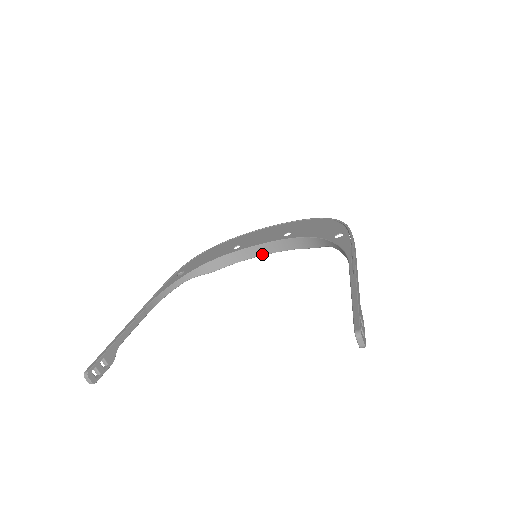
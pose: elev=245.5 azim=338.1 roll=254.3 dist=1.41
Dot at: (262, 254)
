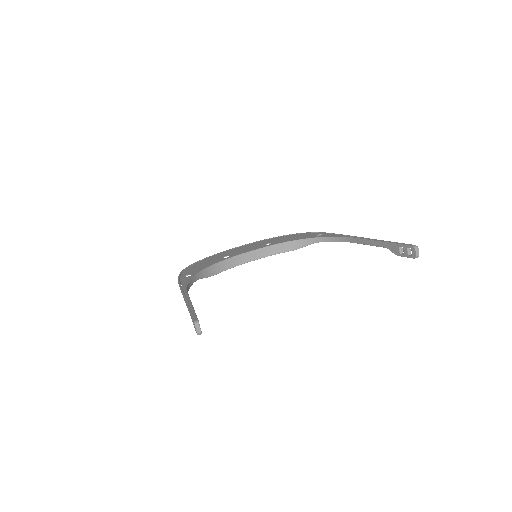
Dot at: (250, 260)
